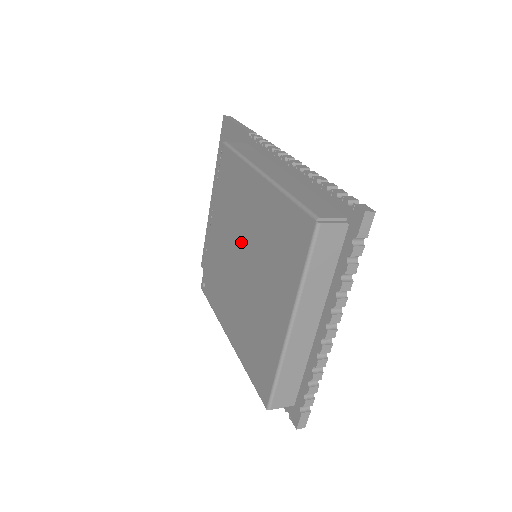
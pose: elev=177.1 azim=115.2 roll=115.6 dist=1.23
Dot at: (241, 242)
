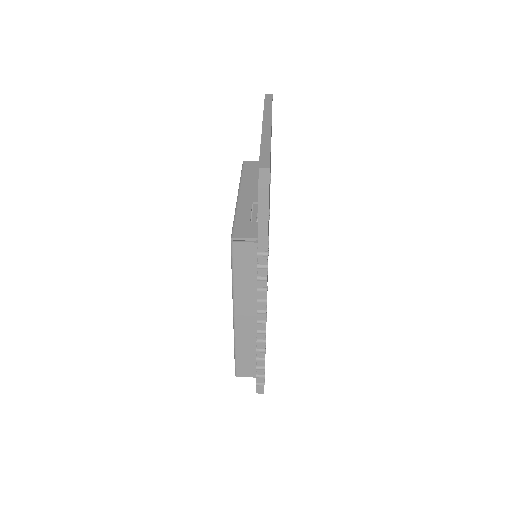
Dot at: occluded
